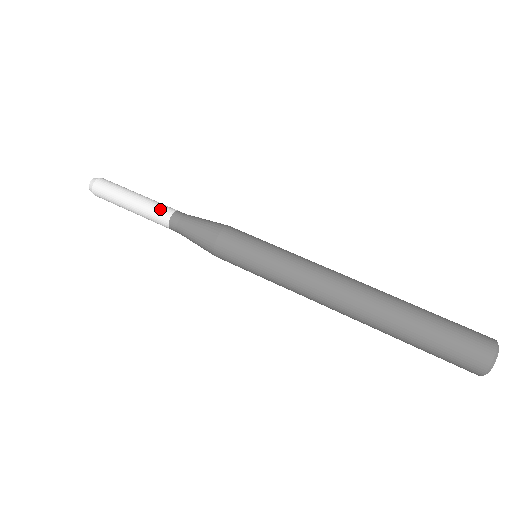
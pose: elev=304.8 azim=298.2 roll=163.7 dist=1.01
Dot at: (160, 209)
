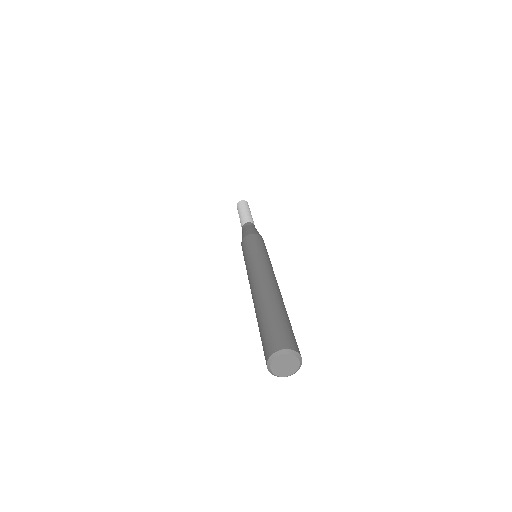
Dot at: (252, 220)
